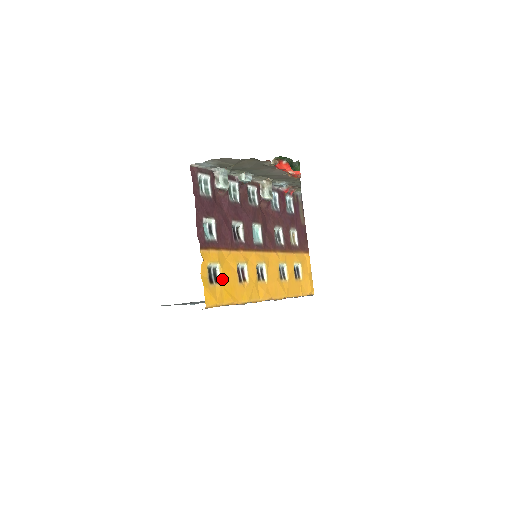
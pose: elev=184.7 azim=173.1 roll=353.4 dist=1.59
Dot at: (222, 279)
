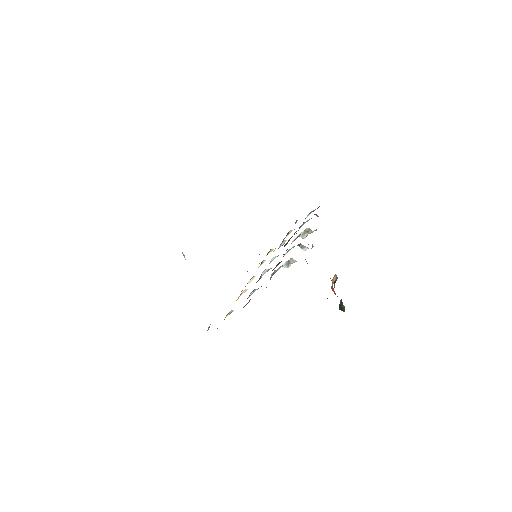
Dot at: occluded
